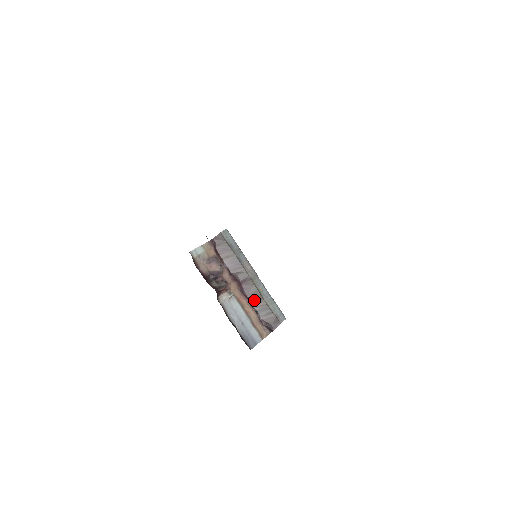
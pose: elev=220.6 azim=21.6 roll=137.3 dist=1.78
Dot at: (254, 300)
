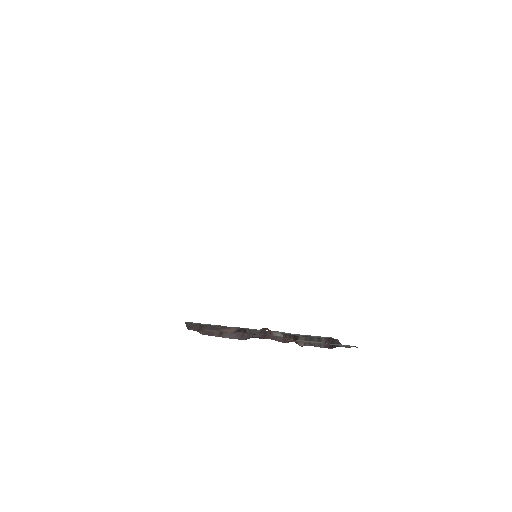
Dot at: occluded
